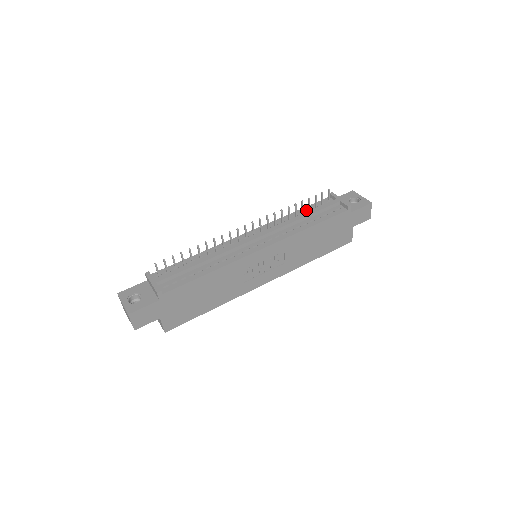
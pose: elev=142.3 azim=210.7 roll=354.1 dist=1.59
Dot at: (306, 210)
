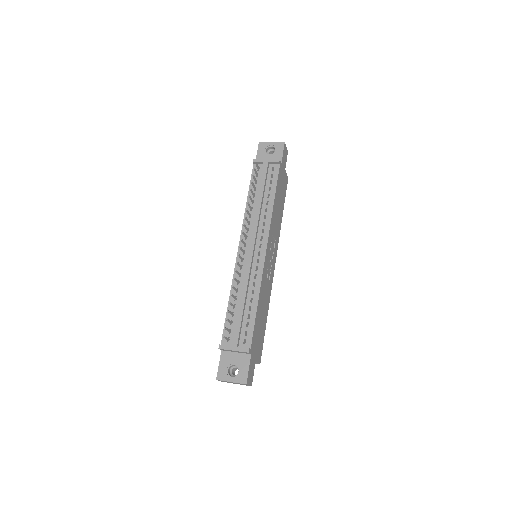
Dot at: (253, 191)
